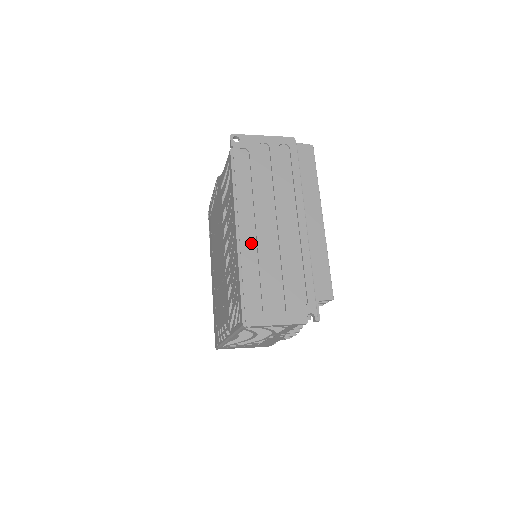
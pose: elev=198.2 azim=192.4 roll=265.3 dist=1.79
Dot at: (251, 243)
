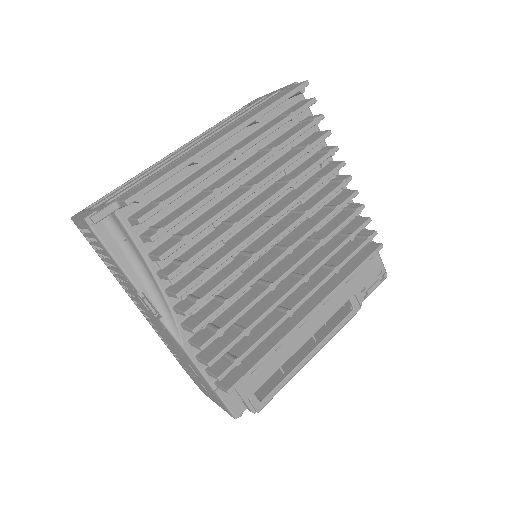
Dot at: occluded
